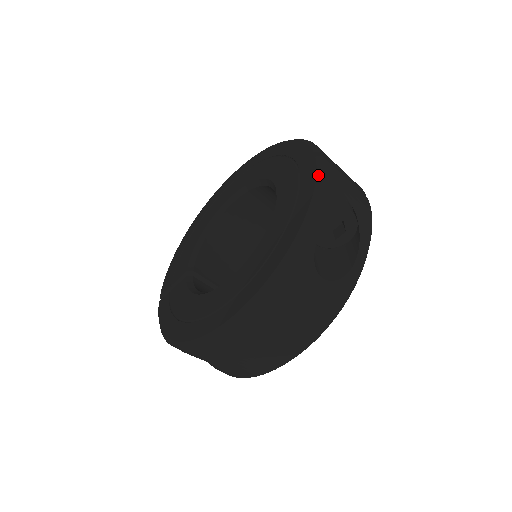
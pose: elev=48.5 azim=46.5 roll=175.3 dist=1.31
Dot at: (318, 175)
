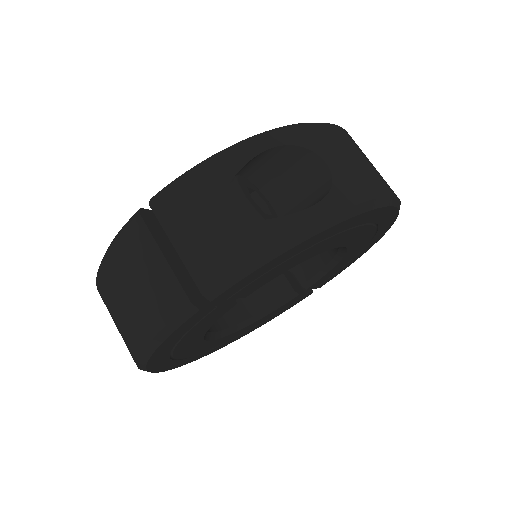
Dot at: occluded
